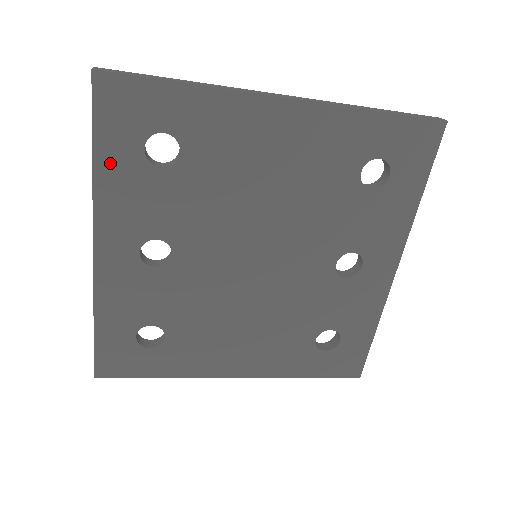
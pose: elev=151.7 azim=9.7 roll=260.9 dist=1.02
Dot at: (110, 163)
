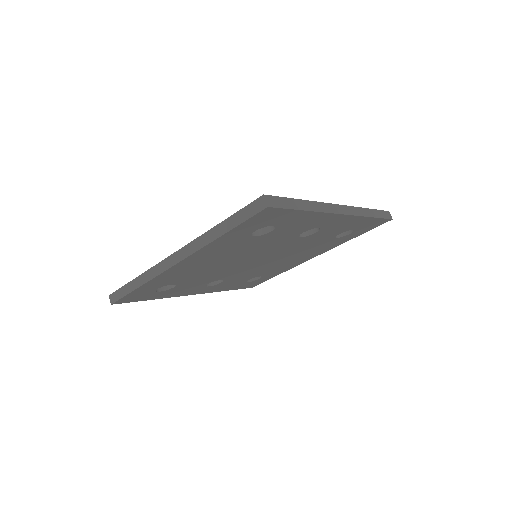
Dot at: (158, 297)
